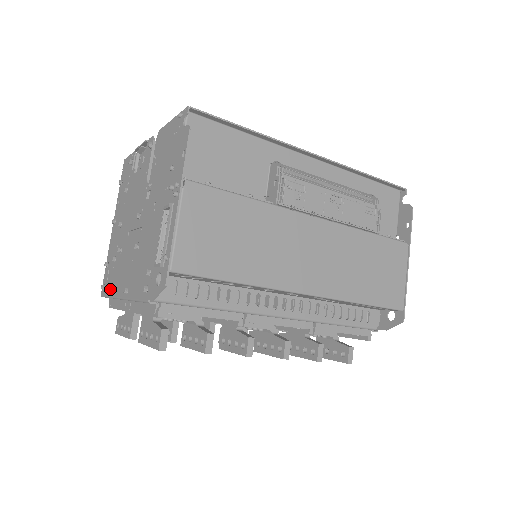
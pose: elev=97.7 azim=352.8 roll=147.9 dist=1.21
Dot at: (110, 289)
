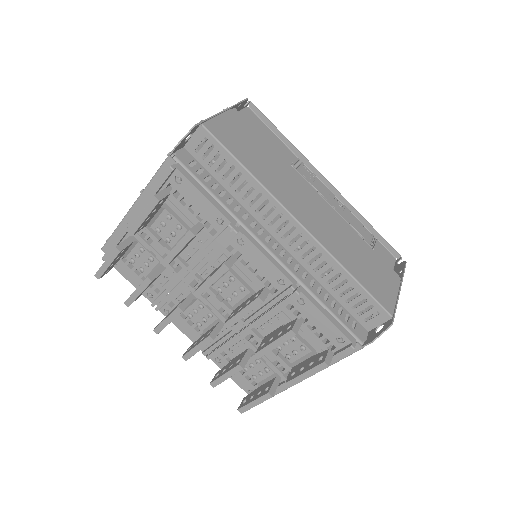
Dot at: occluded
